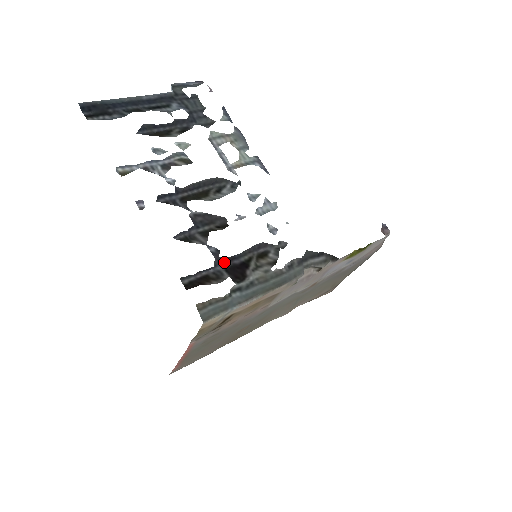
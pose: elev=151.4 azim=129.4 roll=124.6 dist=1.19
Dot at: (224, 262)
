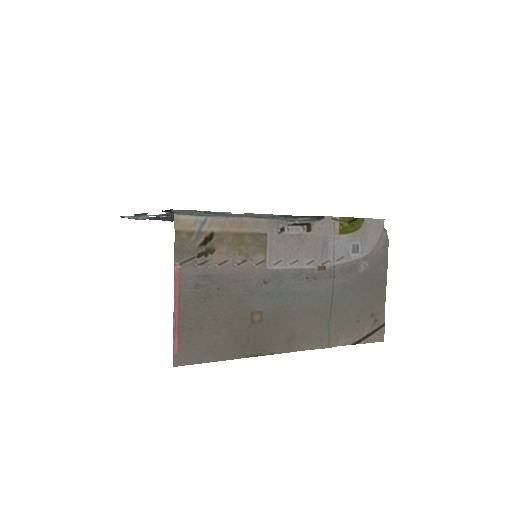
Dot at: occluded
